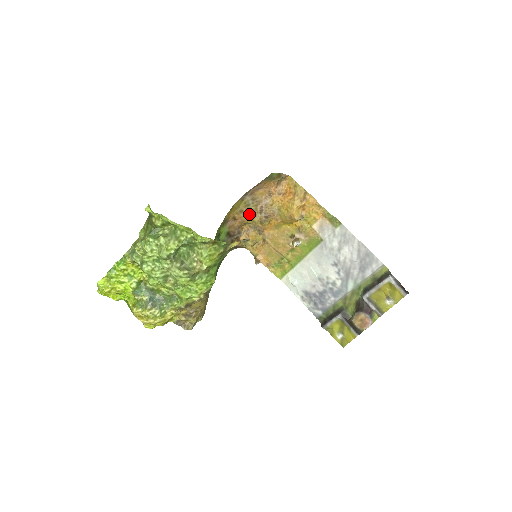
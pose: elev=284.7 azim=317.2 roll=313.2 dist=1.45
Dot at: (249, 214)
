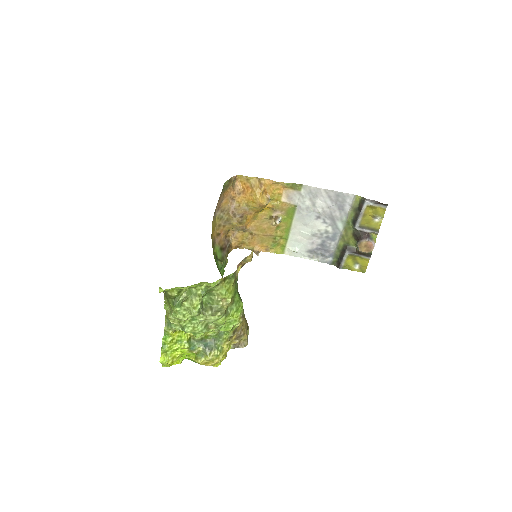
Dot at: (226, 223)
